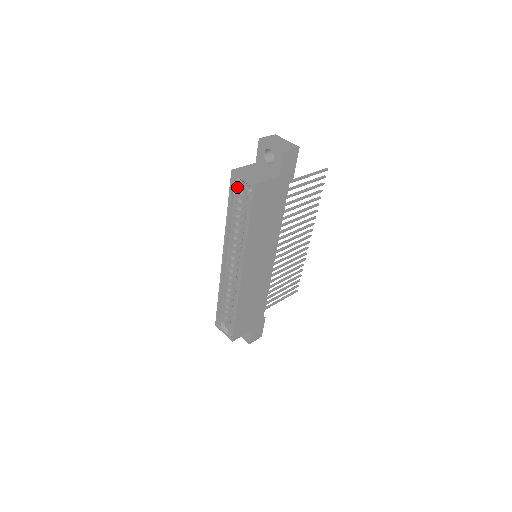
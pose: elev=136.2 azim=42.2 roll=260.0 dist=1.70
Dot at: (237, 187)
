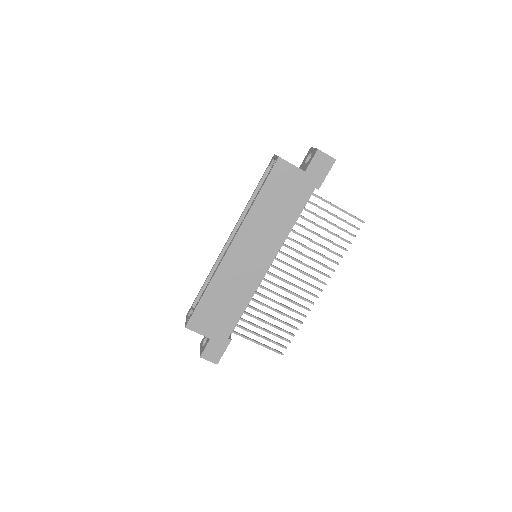
Dot at: occluded
